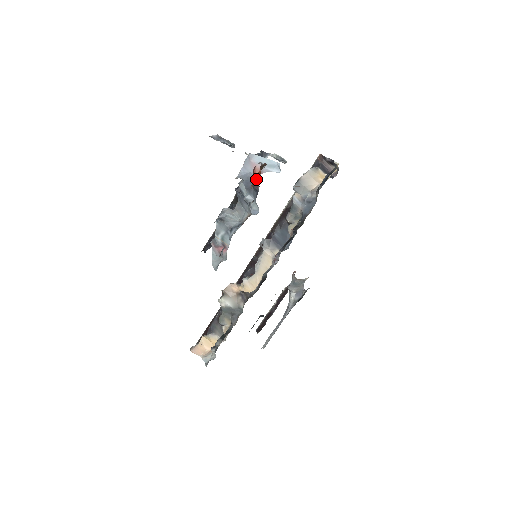
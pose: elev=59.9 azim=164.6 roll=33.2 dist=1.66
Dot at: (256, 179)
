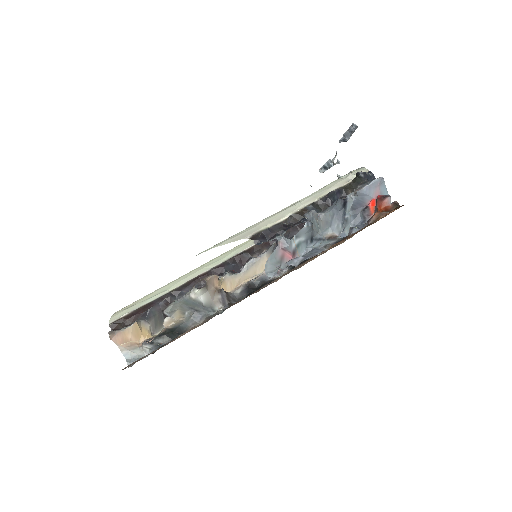
Dot at: (372, 207)
